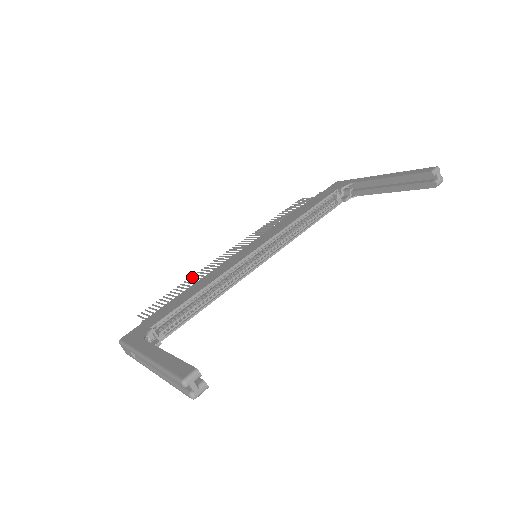
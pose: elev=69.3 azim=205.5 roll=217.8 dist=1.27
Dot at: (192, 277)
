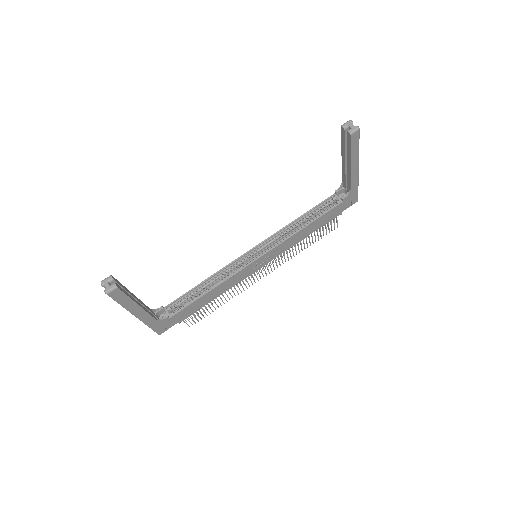
Dot at: occluded
